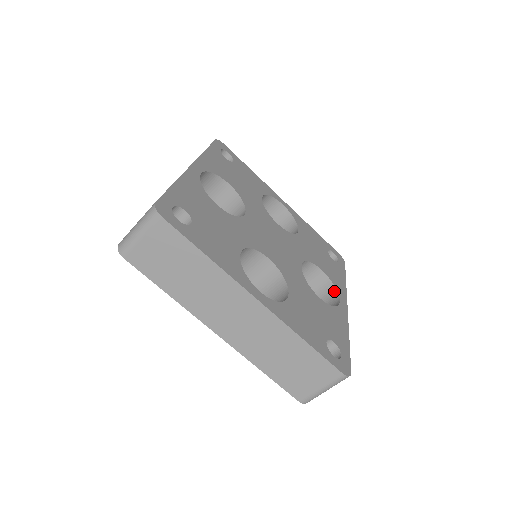
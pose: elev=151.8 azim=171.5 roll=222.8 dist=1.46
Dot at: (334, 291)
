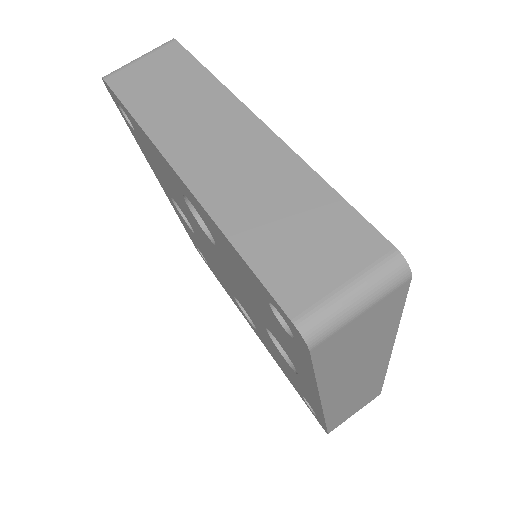
Dot at: occluded
